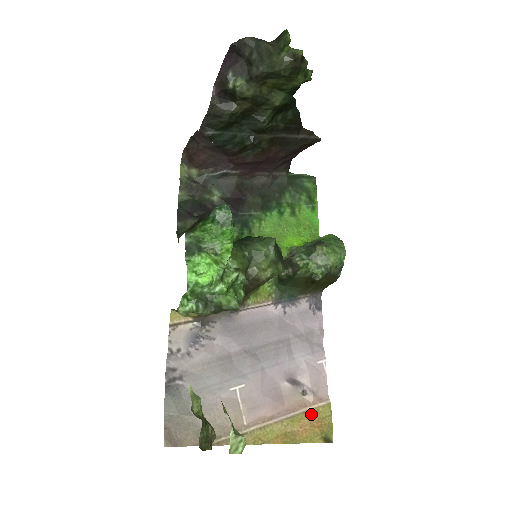
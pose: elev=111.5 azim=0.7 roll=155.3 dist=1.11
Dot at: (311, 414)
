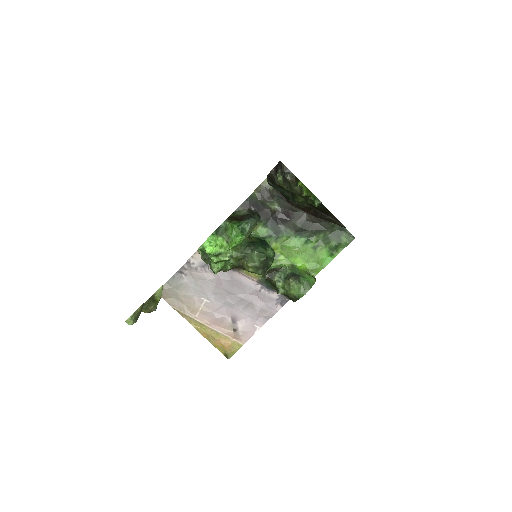
Dot at: (229, 340)
